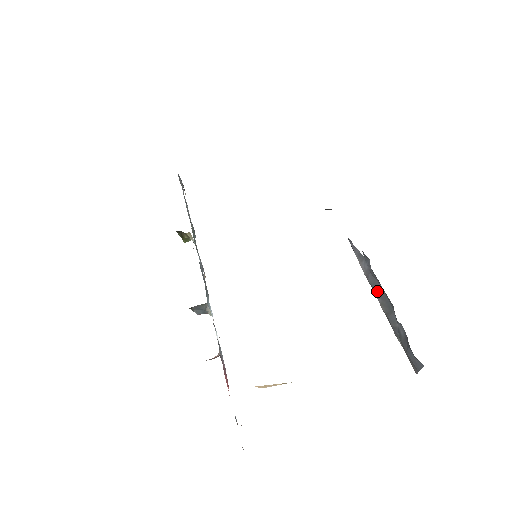
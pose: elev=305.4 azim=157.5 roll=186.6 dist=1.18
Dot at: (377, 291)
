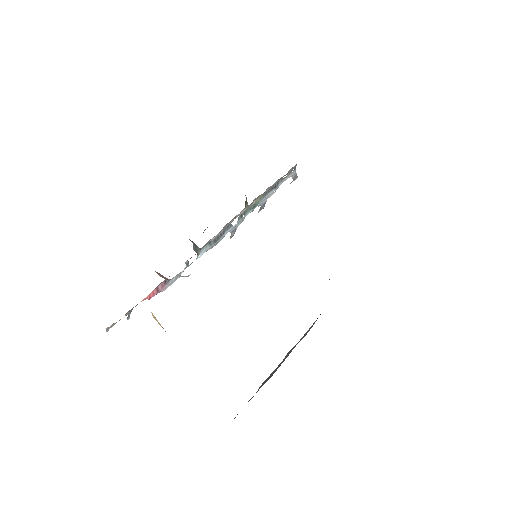
Dot at: (285, 358)
